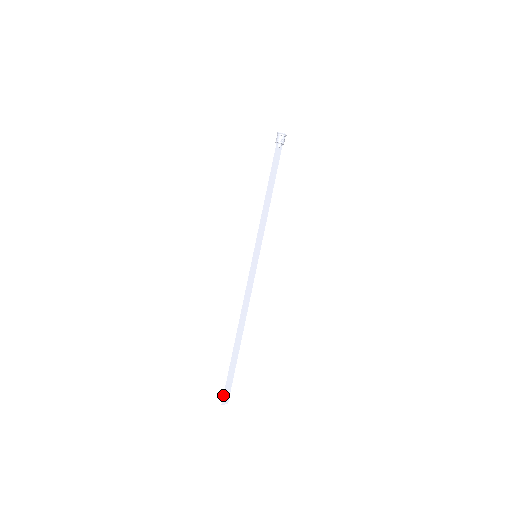
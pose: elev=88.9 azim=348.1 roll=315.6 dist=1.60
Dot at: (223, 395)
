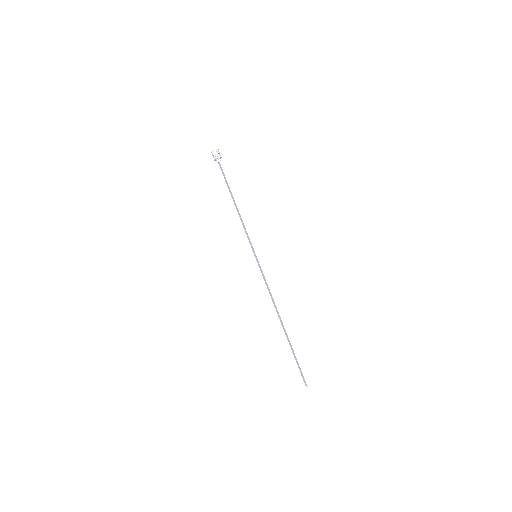
Dot at: (304, 379)
